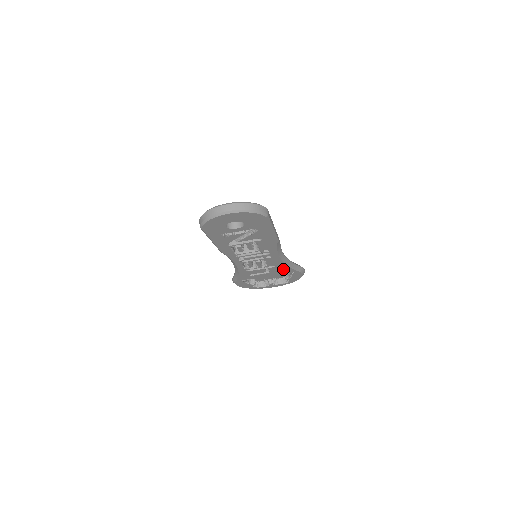
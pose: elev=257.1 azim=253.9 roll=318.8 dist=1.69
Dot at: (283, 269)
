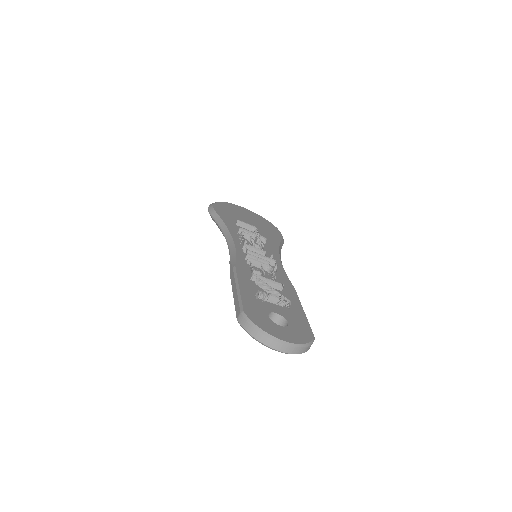
Dot at: occluded
